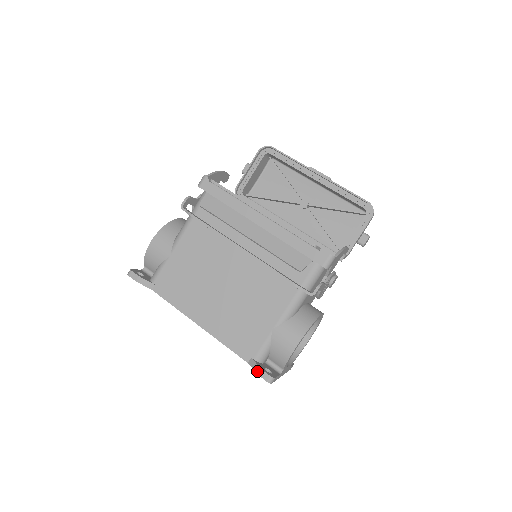
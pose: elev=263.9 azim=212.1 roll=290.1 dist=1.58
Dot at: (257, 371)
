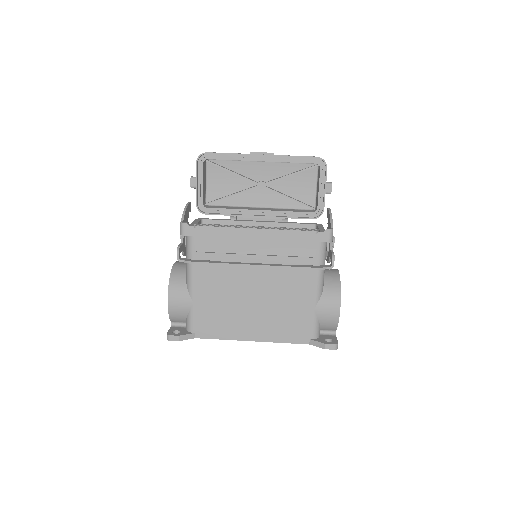
Dot at: (322, 347)
